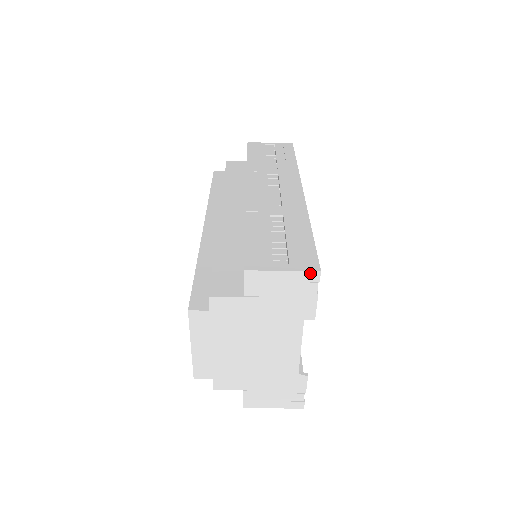
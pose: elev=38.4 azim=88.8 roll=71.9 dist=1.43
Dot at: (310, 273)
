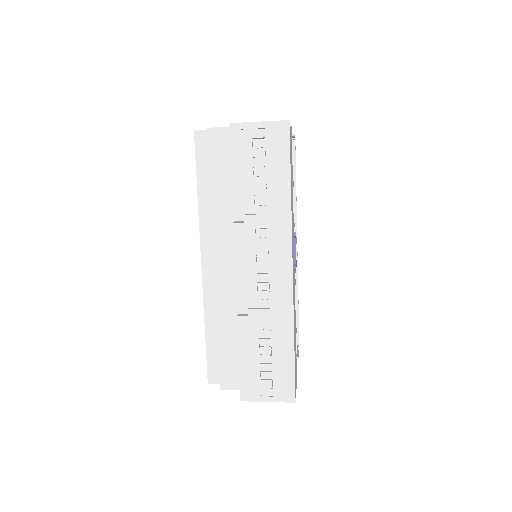
Dot at: (288, 401)
